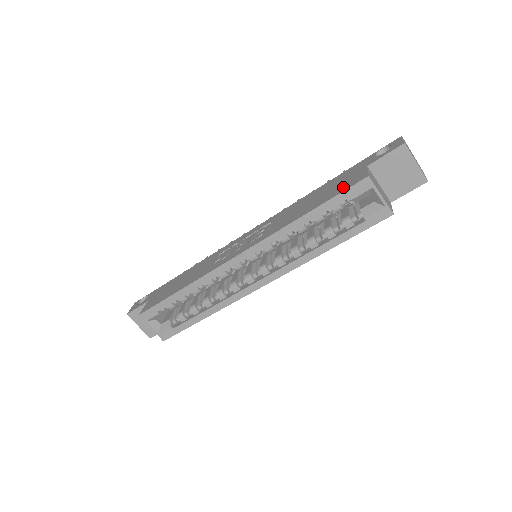
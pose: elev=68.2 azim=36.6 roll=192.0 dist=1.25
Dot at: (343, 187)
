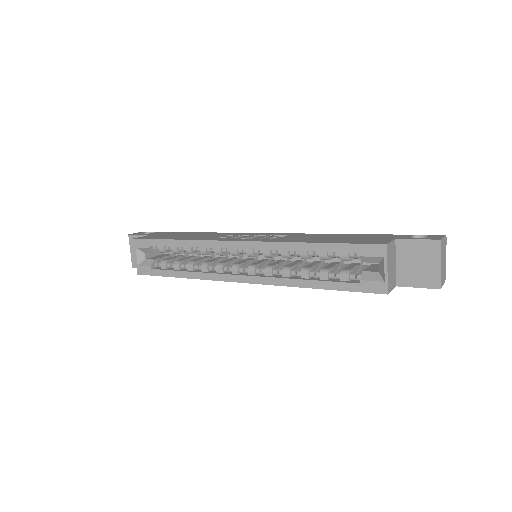
Dot at: (361, 241)
